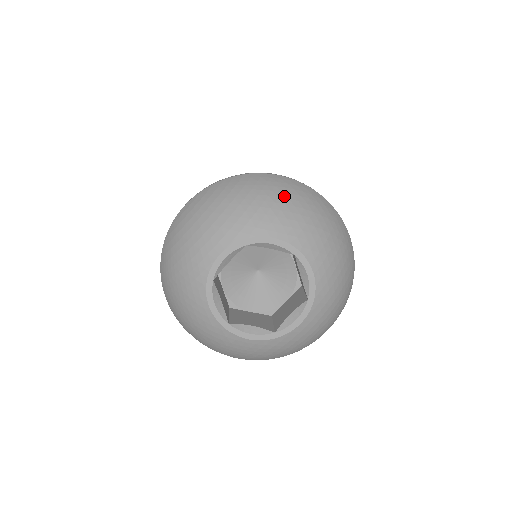
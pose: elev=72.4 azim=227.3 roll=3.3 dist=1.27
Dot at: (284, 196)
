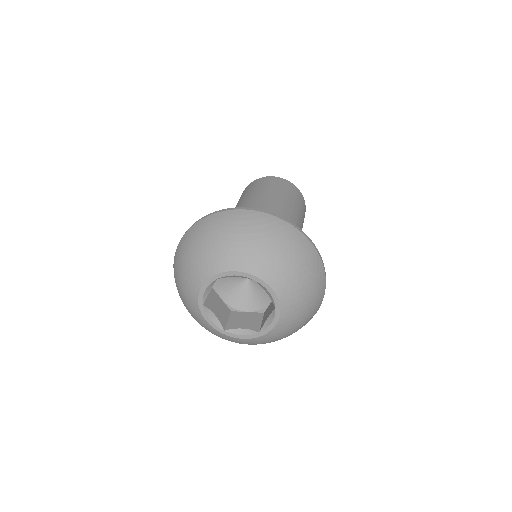
Dot at: (303, 268)
